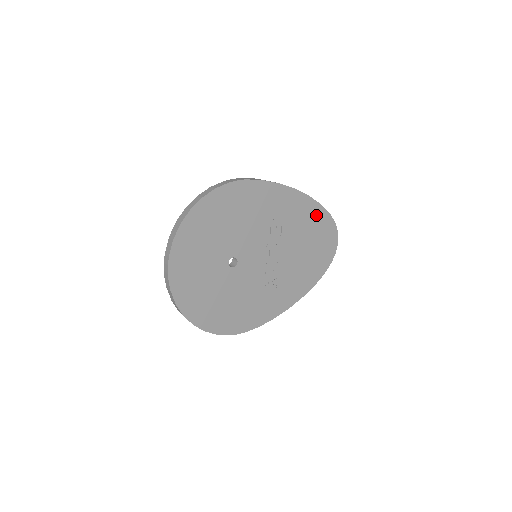
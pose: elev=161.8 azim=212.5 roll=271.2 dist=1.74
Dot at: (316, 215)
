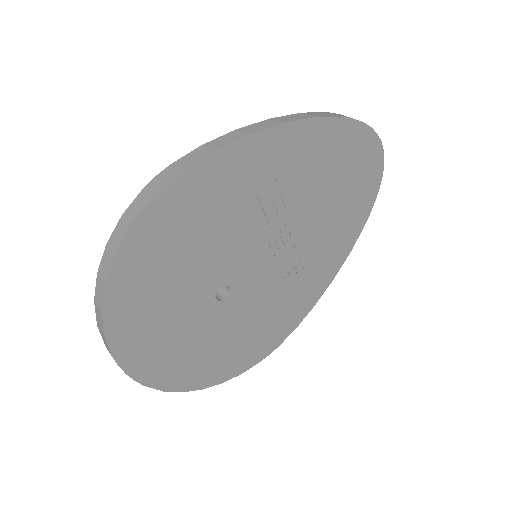
Dot at: (336, 139)
